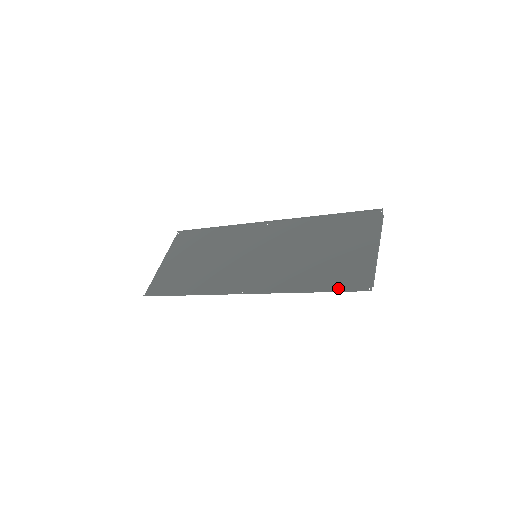
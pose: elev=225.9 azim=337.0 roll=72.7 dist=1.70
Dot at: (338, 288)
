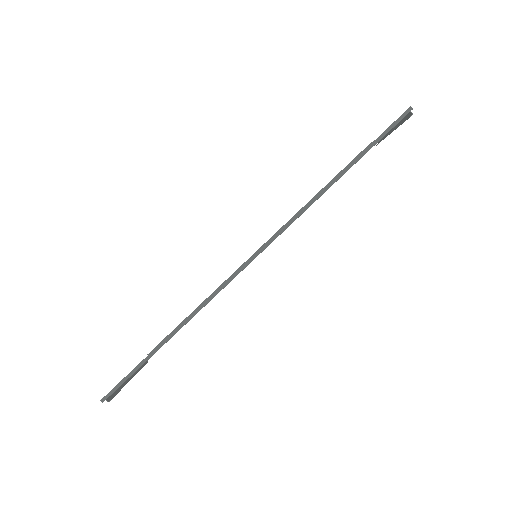
Dot at: (372, 146)
